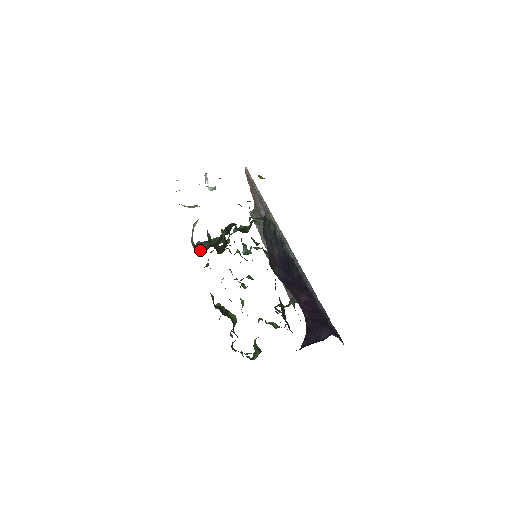
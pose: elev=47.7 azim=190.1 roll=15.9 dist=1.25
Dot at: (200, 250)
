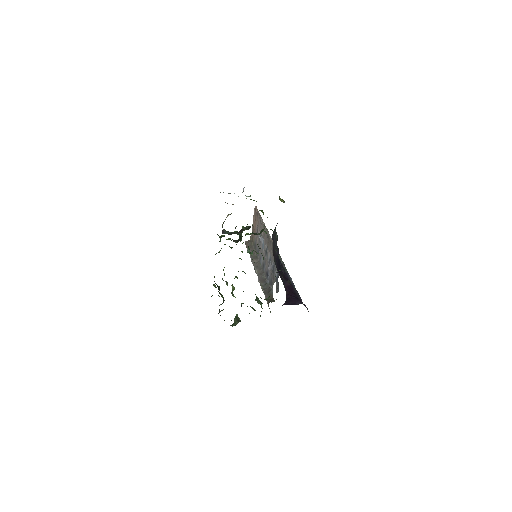
Dot at: occluded
